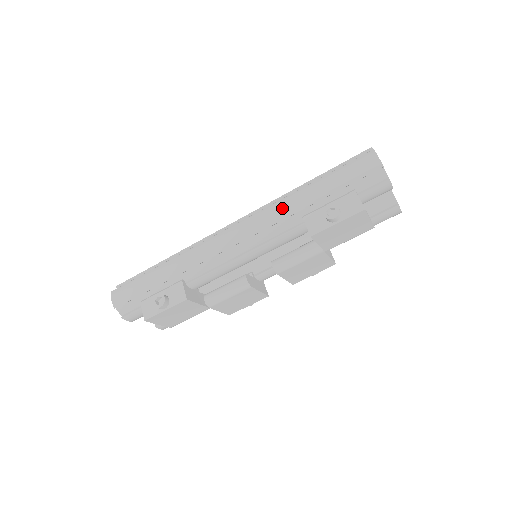
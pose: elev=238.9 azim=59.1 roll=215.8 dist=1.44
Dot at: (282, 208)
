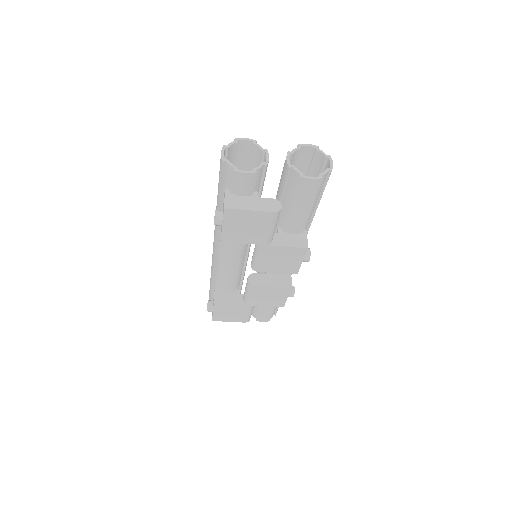
Dot at: occluded
